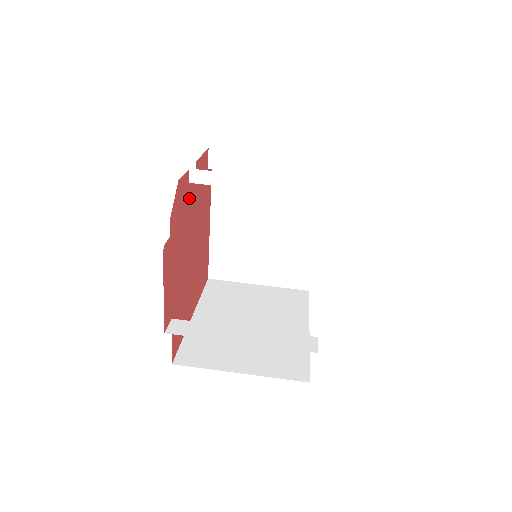
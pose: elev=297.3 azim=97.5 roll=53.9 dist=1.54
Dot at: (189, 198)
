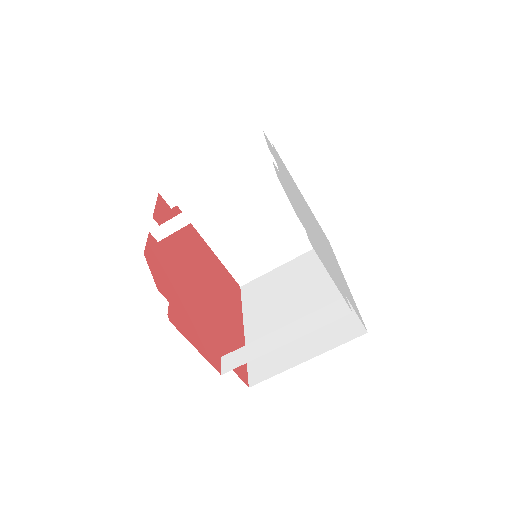
Dot at: (167, 253)
